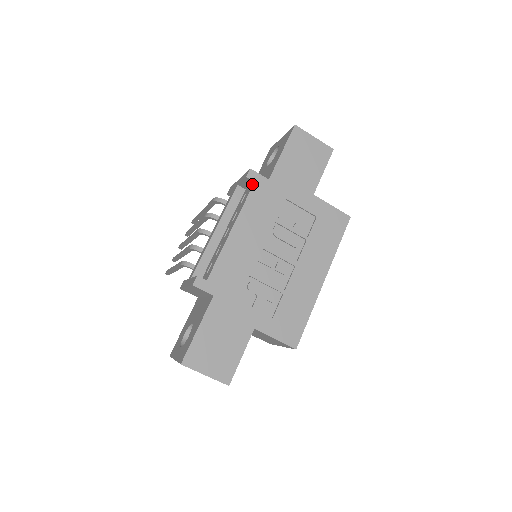
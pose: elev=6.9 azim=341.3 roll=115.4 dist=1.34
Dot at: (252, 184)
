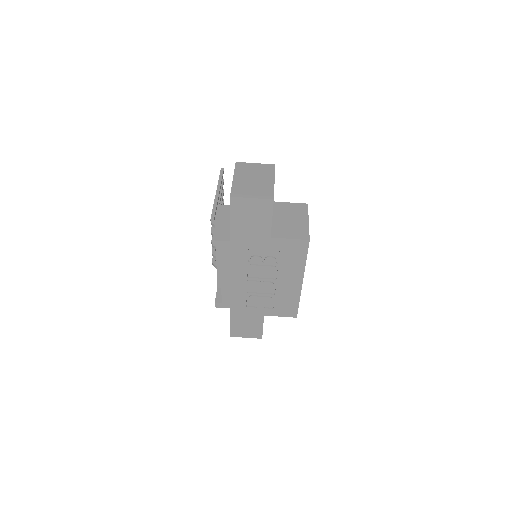
Dot at: (220, 246)
